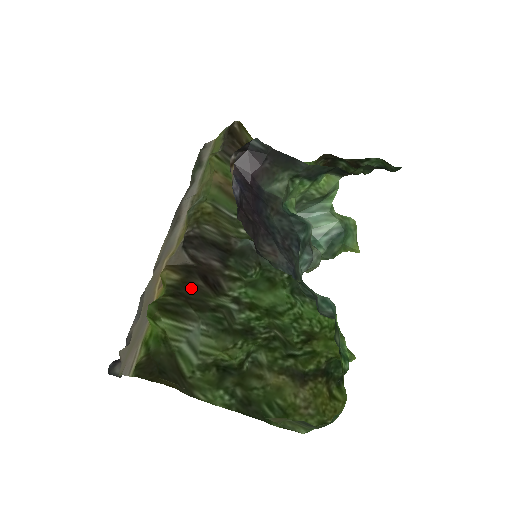
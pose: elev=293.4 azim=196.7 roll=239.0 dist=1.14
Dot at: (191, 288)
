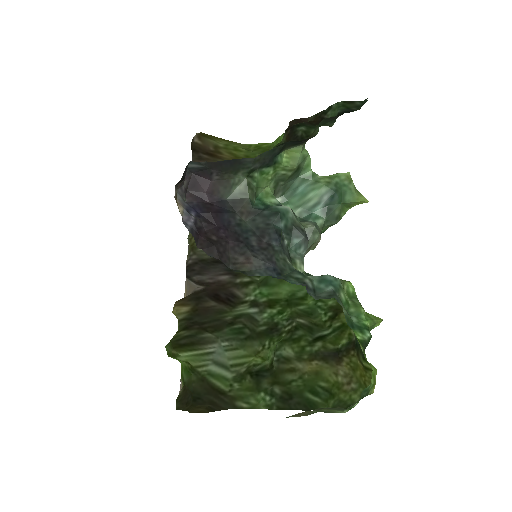
Dot at: (203, 313)
